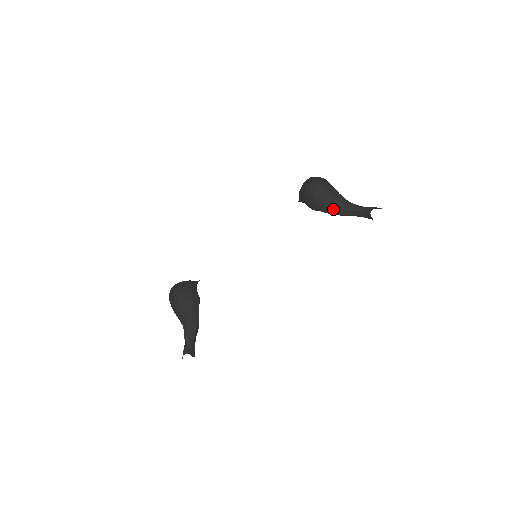
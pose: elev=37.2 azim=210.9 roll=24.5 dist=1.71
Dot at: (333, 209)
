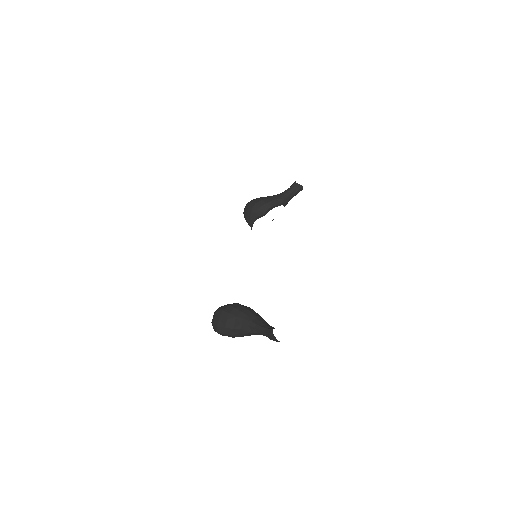
Dot at: (275, 201)
